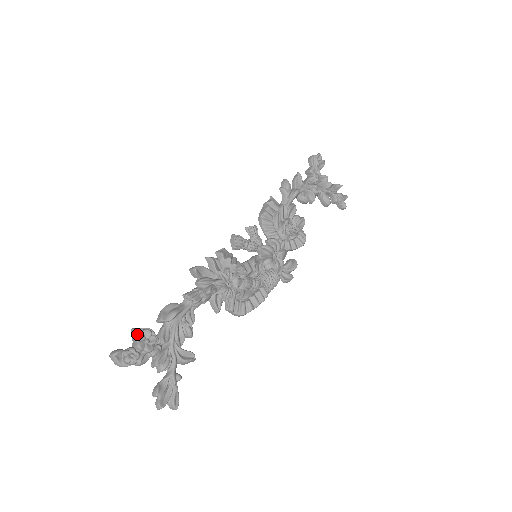
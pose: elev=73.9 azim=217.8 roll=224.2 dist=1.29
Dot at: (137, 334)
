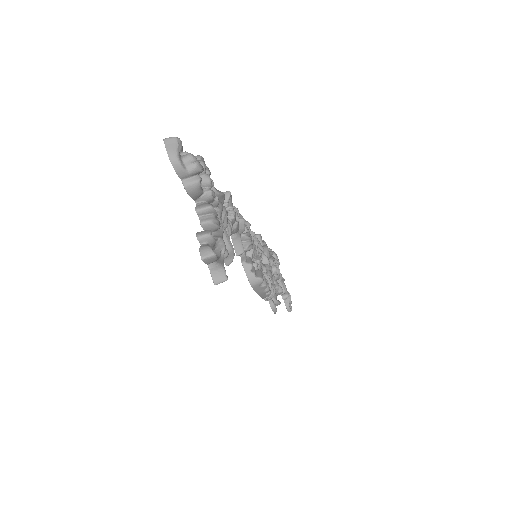
Dot at: (198, 155)
